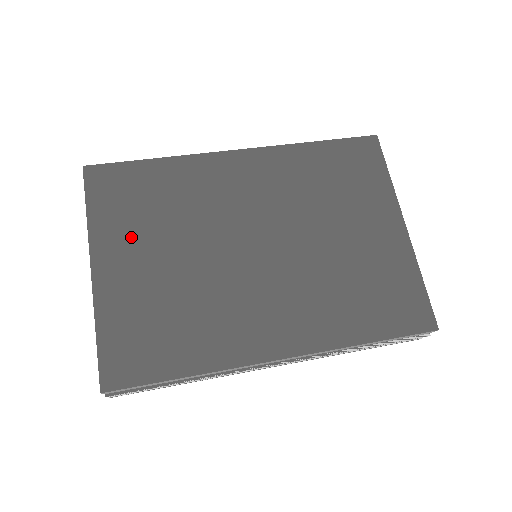
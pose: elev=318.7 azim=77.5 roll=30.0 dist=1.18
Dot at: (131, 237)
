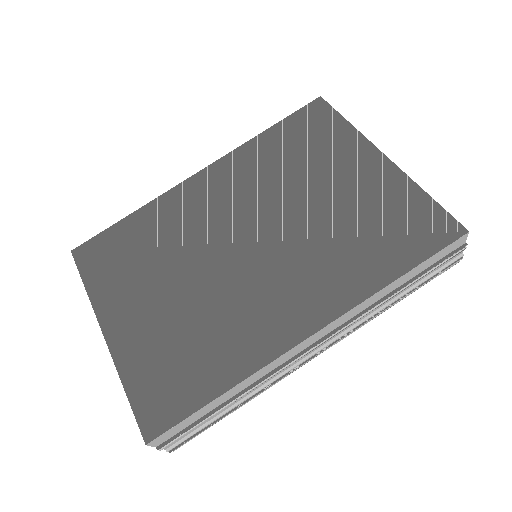
Dot at: (129, 289)
